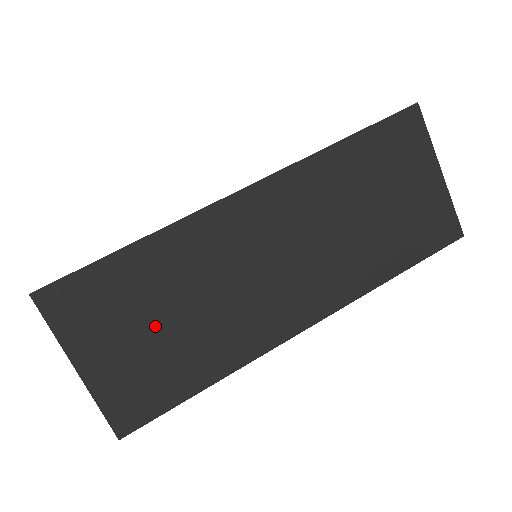
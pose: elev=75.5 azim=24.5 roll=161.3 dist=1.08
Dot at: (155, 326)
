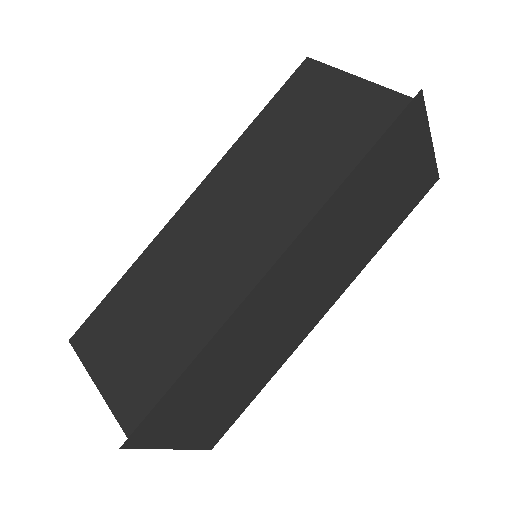
Dot at: (219, 392)
